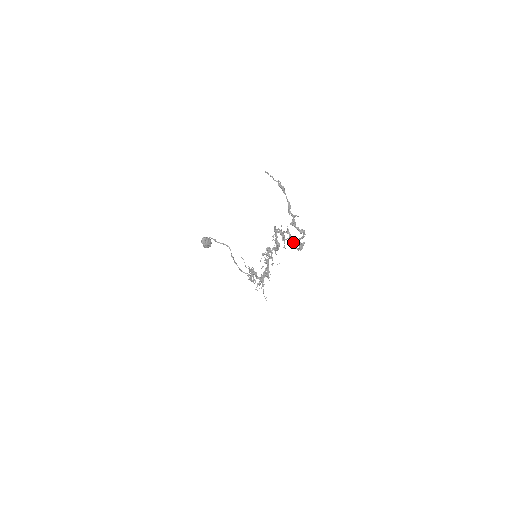
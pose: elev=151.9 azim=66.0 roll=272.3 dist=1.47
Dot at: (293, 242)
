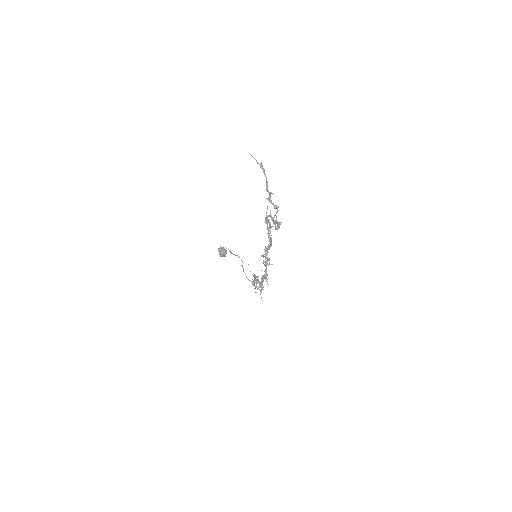
Dot at: (273, 223)
